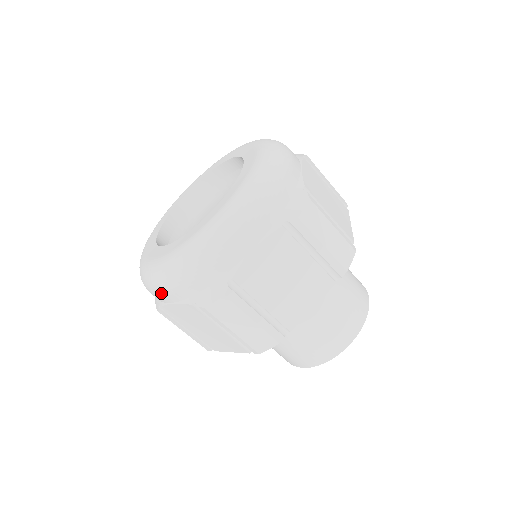
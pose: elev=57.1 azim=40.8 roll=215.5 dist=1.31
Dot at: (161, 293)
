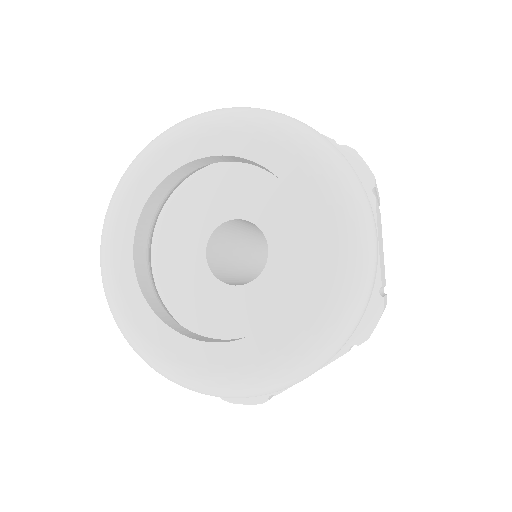
Dot at: occluded
